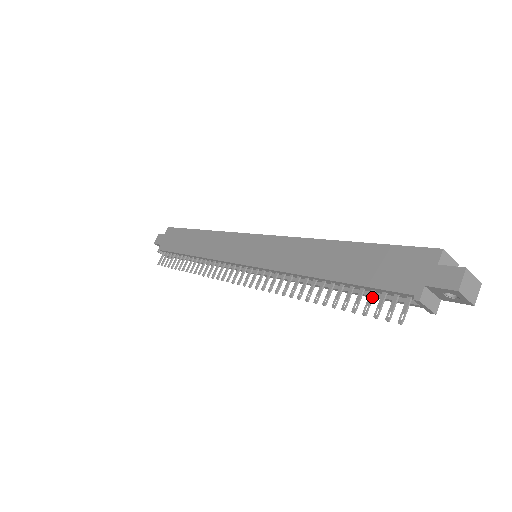
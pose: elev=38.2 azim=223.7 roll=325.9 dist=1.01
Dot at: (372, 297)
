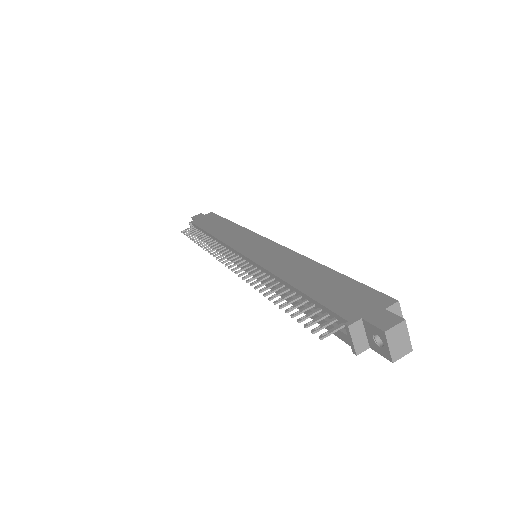
Dot at: (315, 312)
